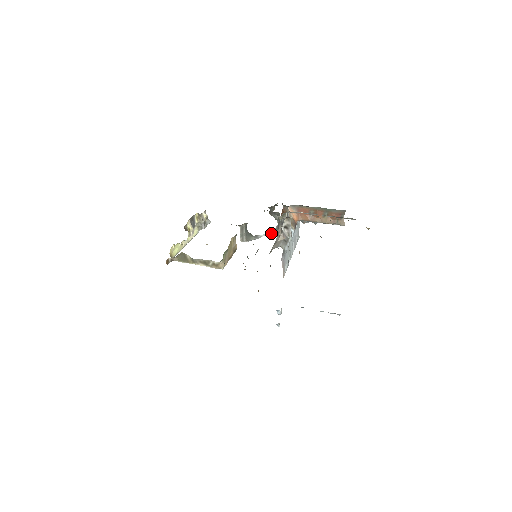
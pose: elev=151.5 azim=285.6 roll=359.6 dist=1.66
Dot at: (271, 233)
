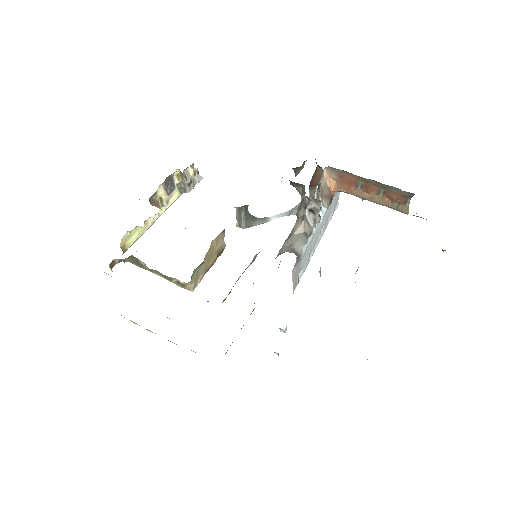
Dot at: (288, 213)
